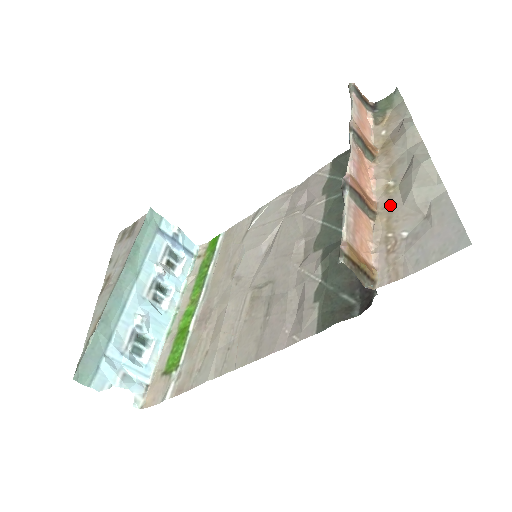
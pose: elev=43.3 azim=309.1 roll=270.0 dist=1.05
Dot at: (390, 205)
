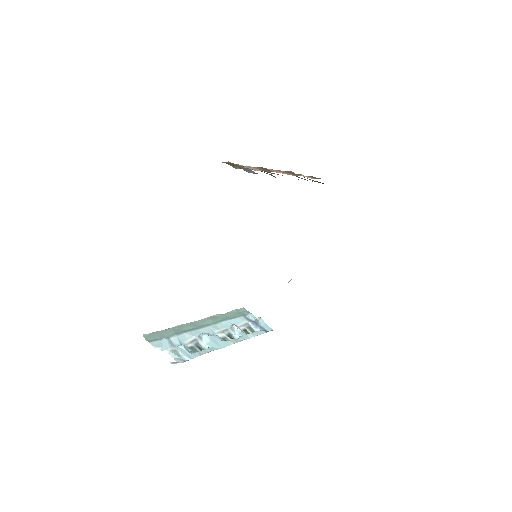
Dot at: occluded
